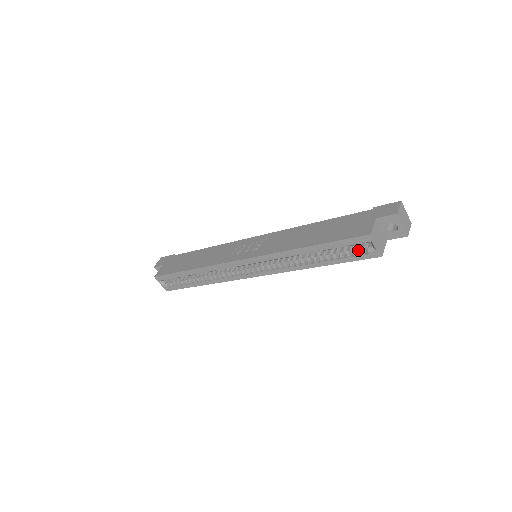
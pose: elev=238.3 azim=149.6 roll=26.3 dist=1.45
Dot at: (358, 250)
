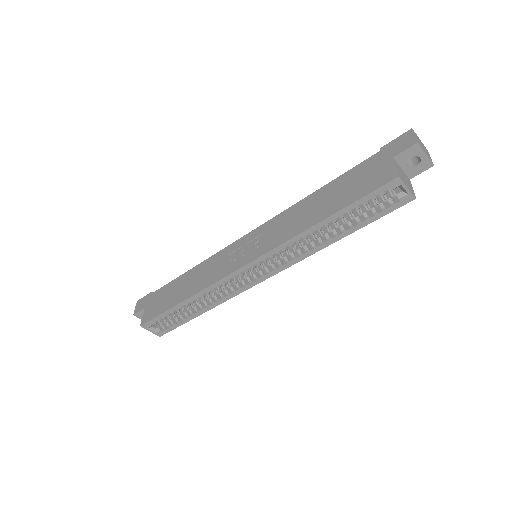
Dot at: (383, 202)
